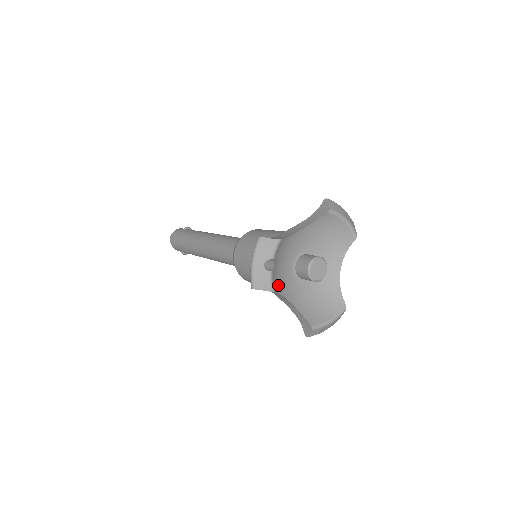
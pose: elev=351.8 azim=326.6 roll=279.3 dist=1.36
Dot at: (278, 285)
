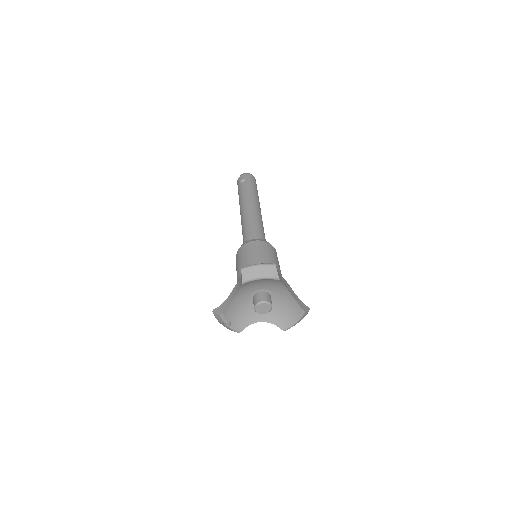
Dot at: (245, 322)
